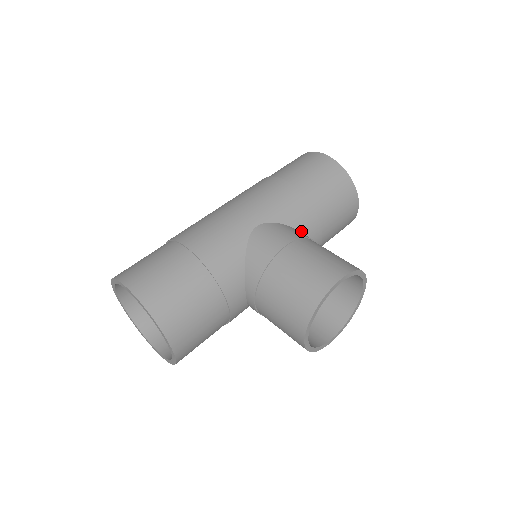
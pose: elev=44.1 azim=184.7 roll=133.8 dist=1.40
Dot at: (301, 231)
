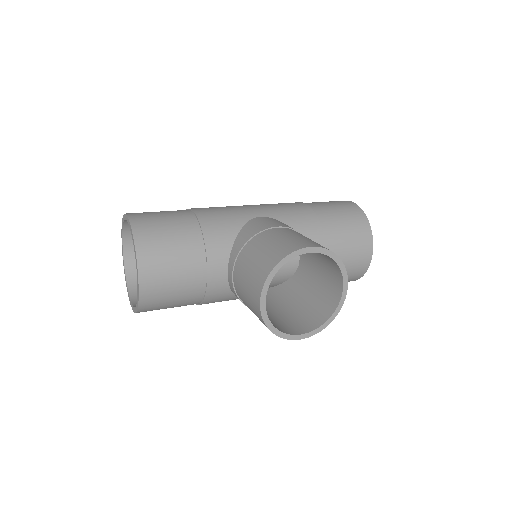
Dot at: occluded
